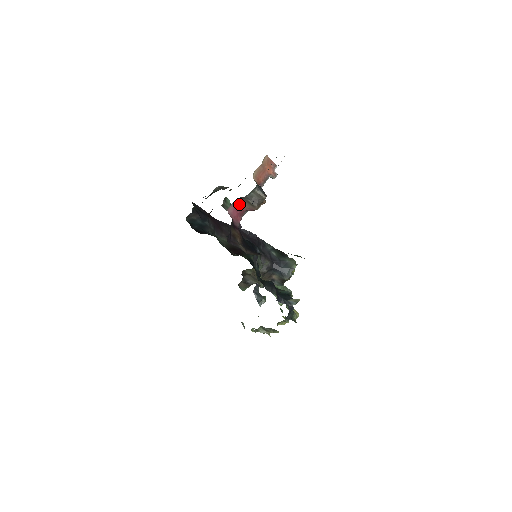
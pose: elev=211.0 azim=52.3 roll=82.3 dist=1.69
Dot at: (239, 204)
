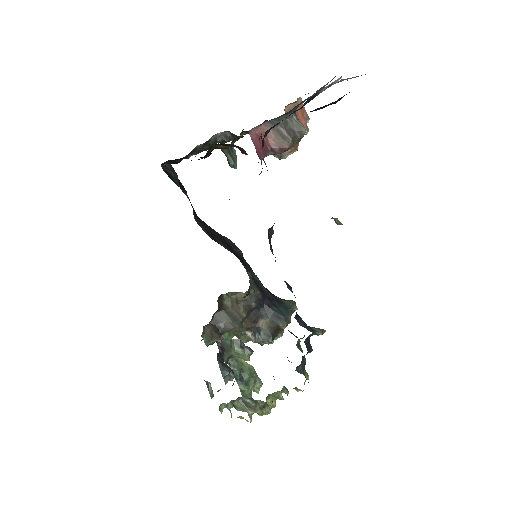
Dot at: occluded
